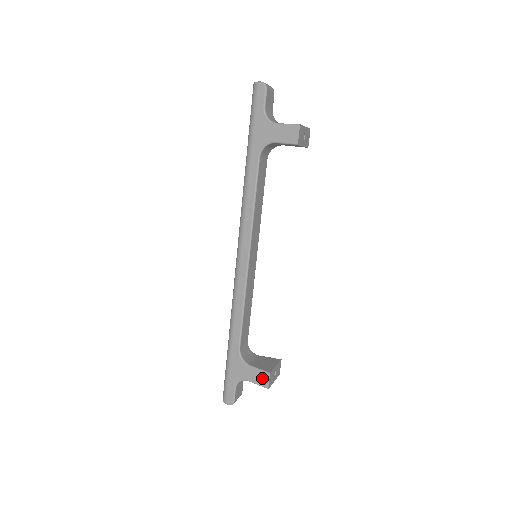
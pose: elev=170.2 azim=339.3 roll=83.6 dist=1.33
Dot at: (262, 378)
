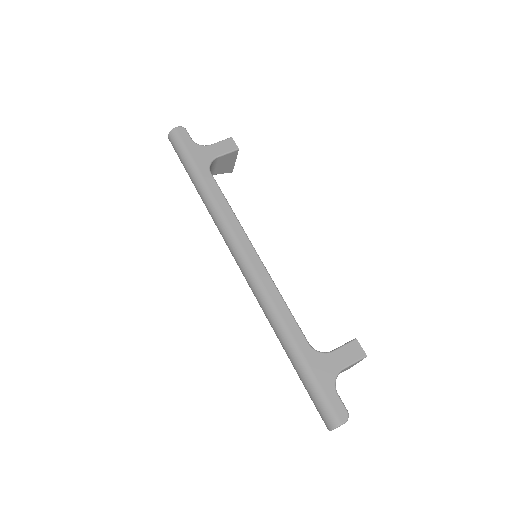
Dot at: (353, 350)
